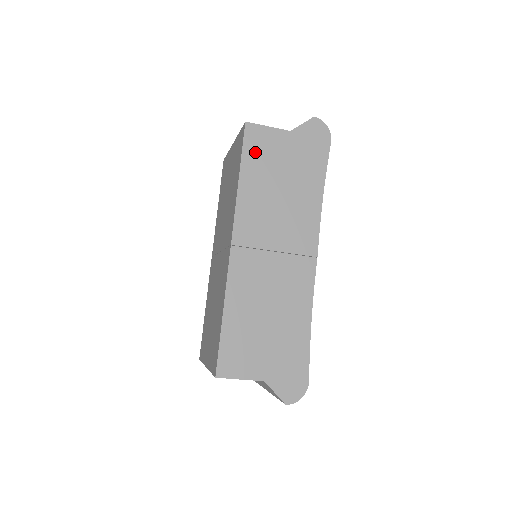
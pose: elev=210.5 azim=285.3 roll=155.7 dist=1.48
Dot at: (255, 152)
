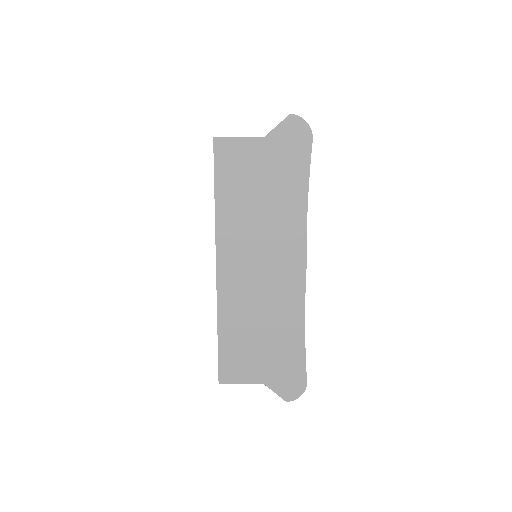
Dot at: (228, 169)
